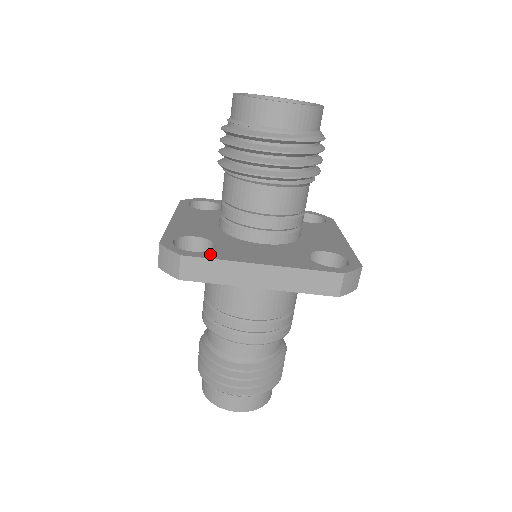
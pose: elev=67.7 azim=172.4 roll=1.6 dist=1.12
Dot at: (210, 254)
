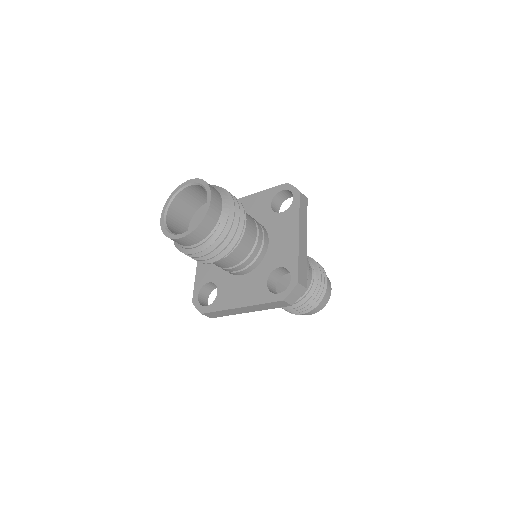
Dot at: (214, 306)
